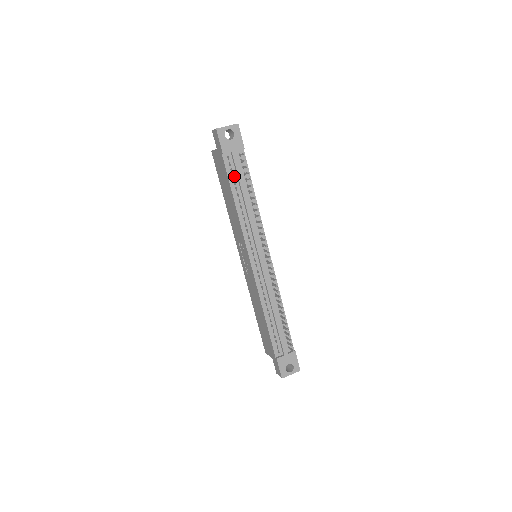
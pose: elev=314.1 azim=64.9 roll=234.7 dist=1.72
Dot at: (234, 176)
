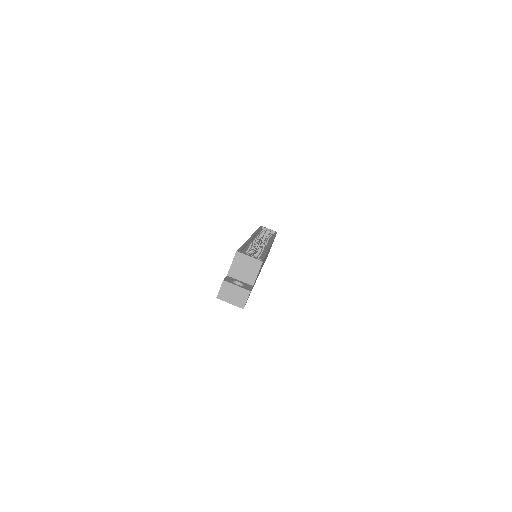
Dot at: occluded
